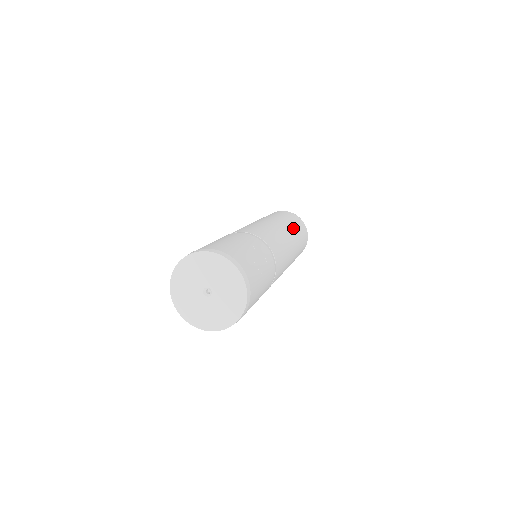
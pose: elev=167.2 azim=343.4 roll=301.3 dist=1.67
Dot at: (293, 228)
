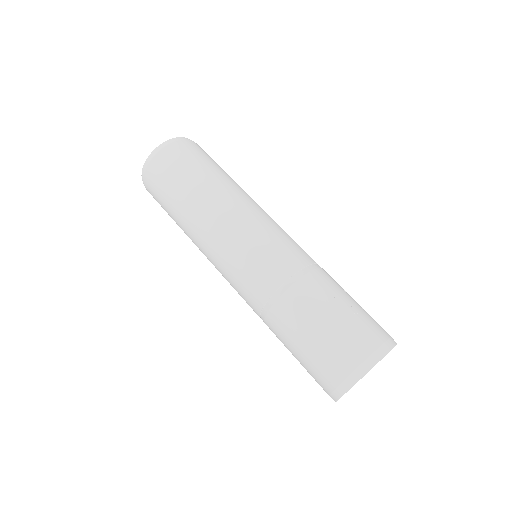
Dot at: (223, 179)
